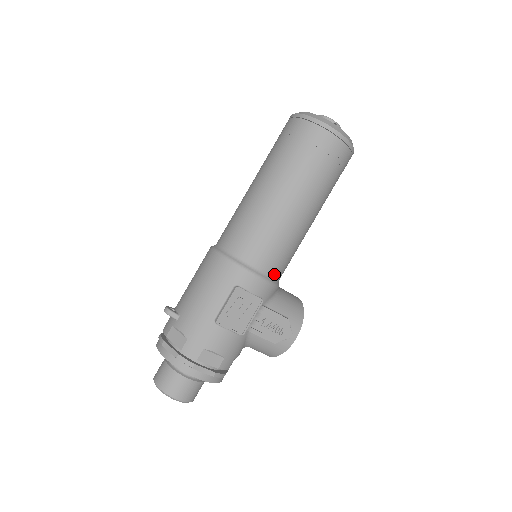
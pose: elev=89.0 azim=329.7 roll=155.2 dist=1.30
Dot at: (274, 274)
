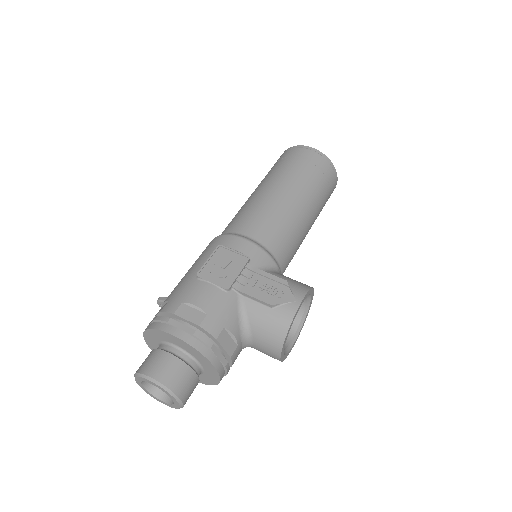
Dot at: (263, 242)
